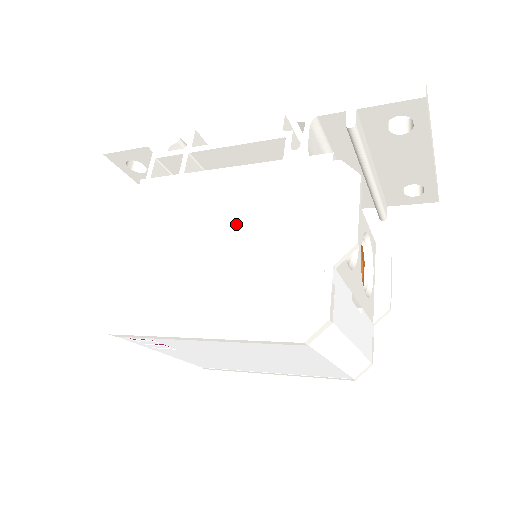
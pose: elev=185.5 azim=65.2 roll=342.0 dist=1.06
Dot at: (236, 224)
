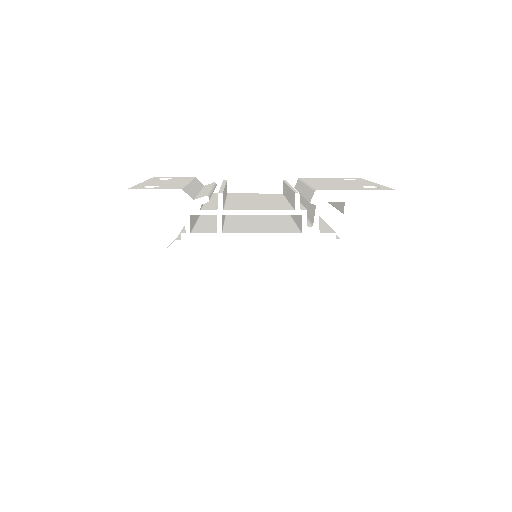
Dot at: (273, 278)
